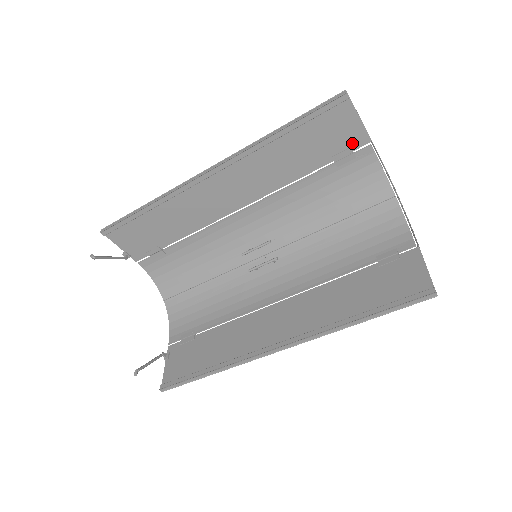
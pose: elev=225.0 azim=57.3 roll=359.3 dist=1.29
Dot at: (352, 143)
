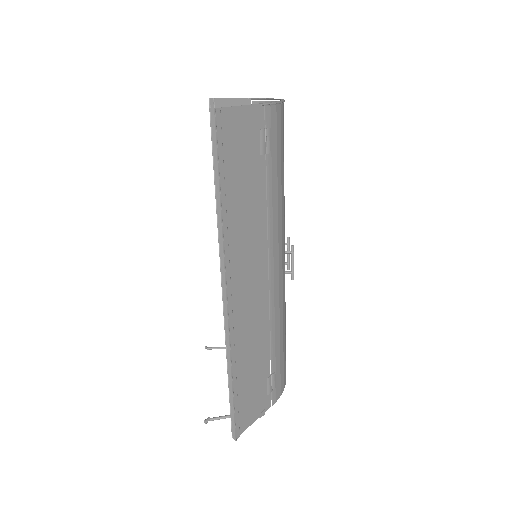
Dot at: occluded
